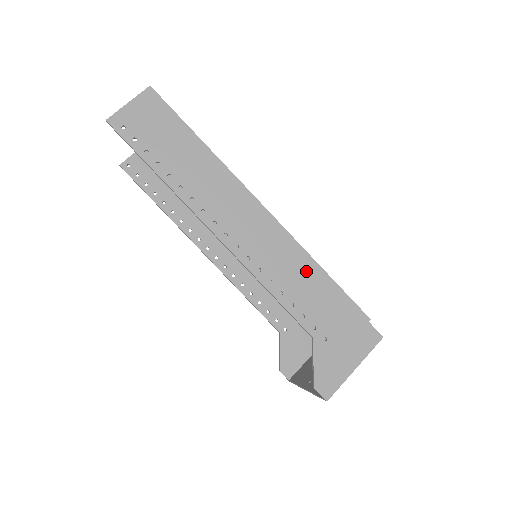
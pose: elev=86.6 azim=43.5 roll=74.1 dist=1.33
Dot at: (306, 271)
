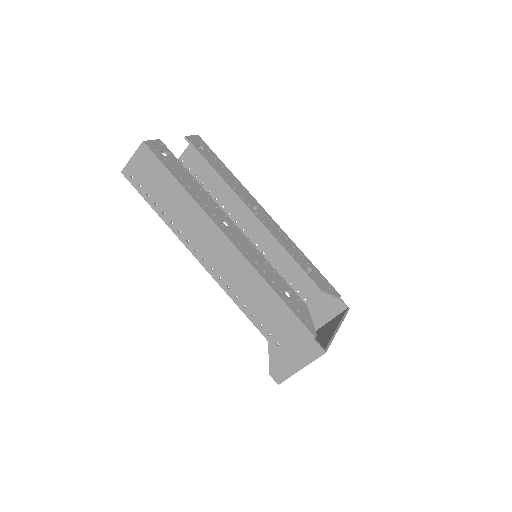
Dot at: (263, 293)
